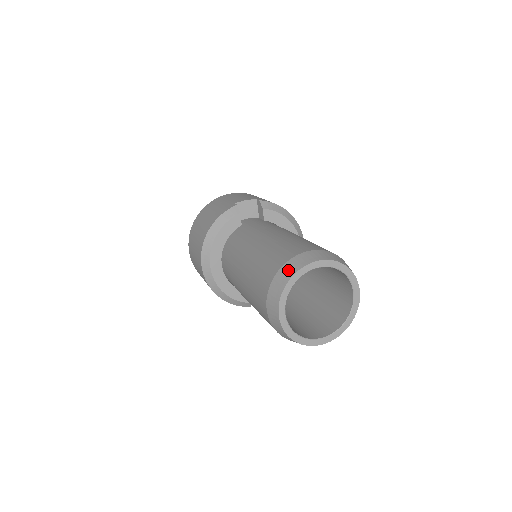
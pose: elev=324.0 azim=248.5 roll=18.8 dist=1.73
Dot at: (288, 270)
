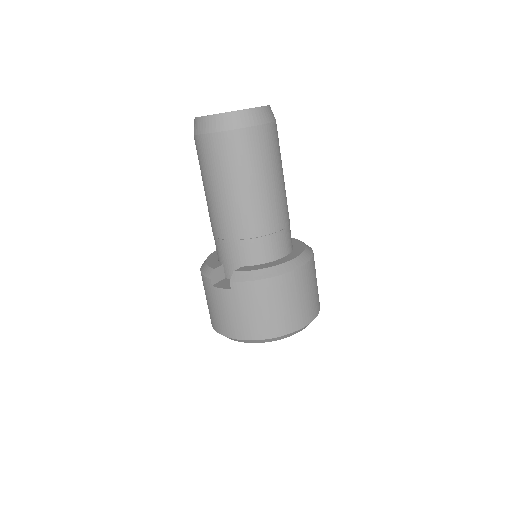
Dot at: occluded
